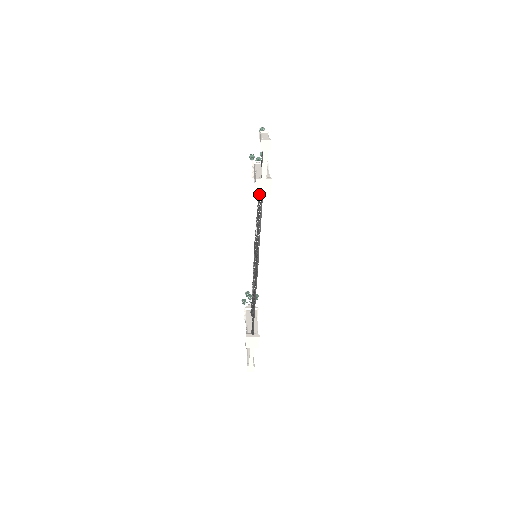
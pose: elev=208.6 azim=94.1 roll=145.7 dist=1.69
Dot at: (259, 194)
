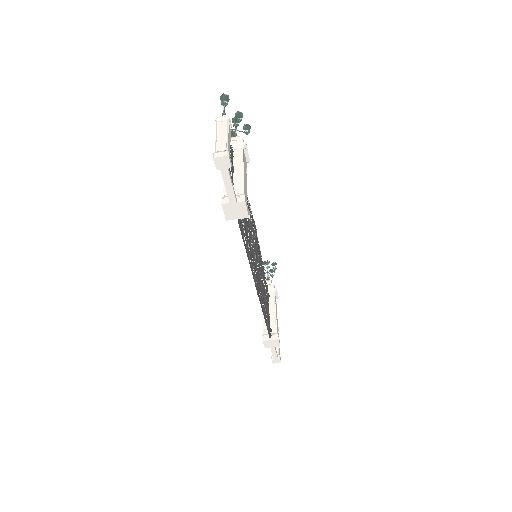
Dot at: occluded
